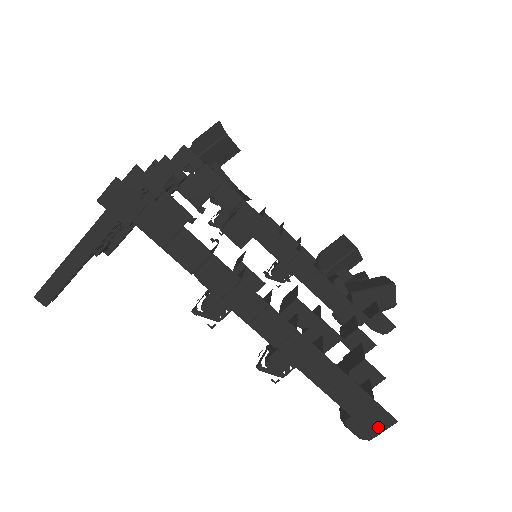
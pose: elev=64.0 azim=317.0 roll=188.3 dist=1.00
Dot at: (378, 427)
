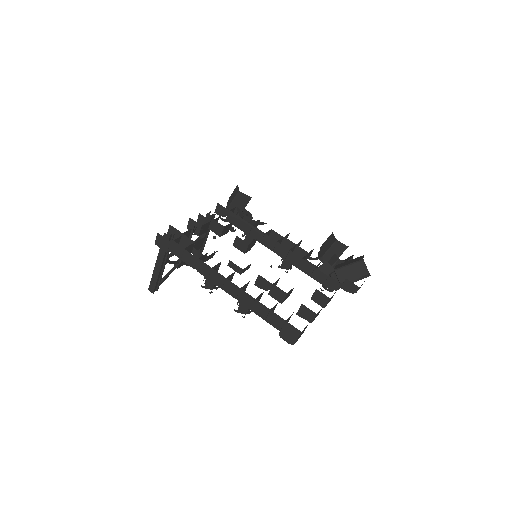
Dot at: (294, 336)
